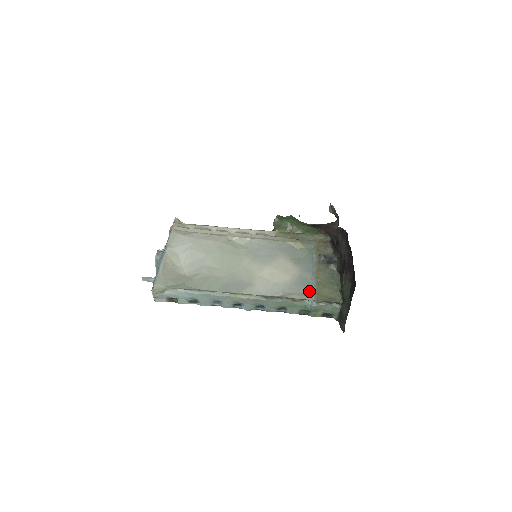
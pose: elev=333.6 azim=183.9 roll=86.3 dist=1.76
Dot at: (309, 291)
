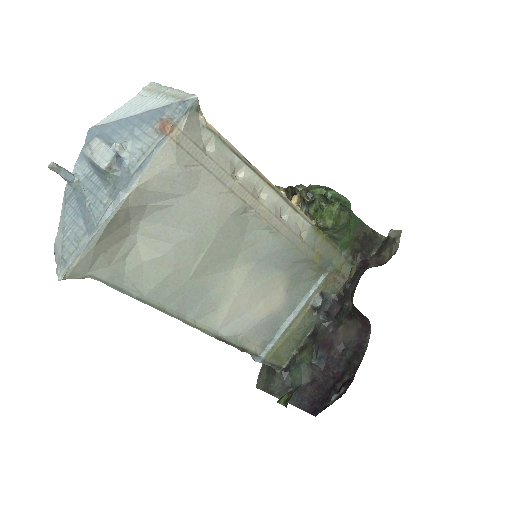
Dot at: (268, 340)
